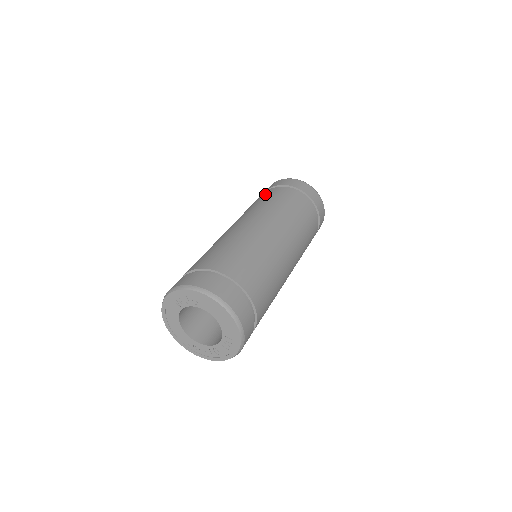
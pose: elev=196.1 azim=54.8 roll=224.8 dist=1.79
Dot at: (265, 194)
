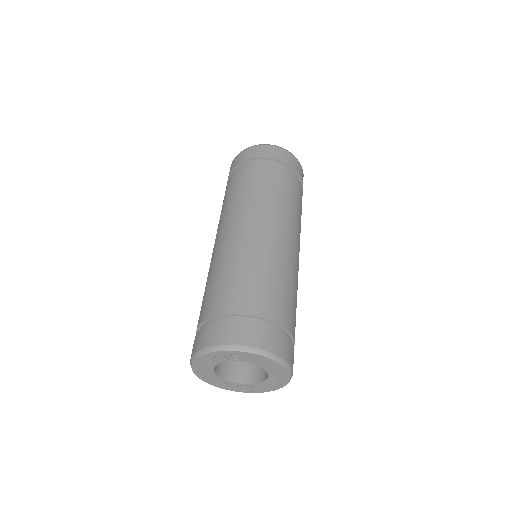
Dot at: (242, 175)
